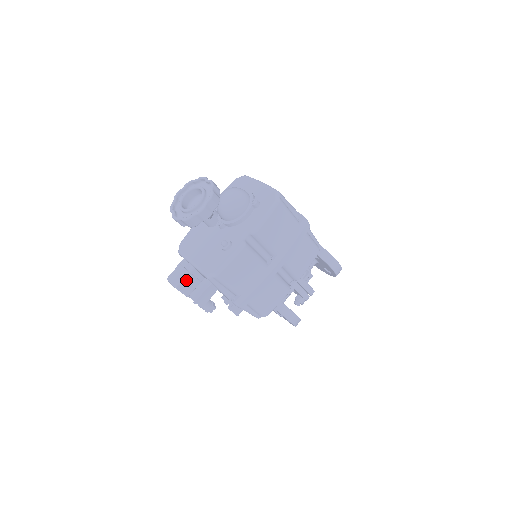
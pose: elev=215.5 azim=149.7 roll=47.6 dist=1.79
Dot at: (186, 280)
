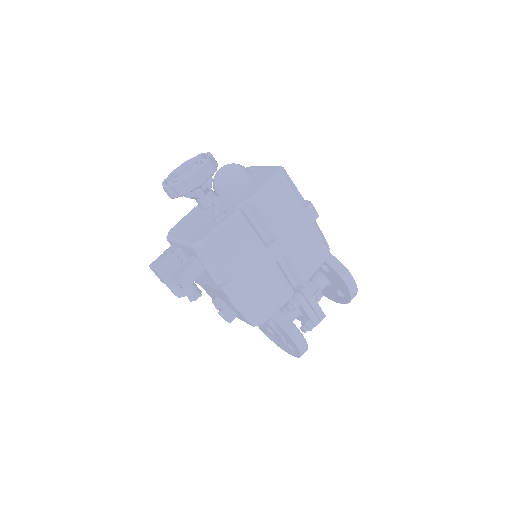
Dot at: (170, 263)
